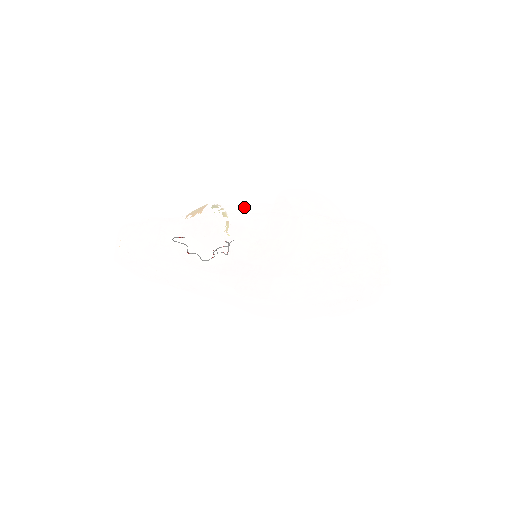
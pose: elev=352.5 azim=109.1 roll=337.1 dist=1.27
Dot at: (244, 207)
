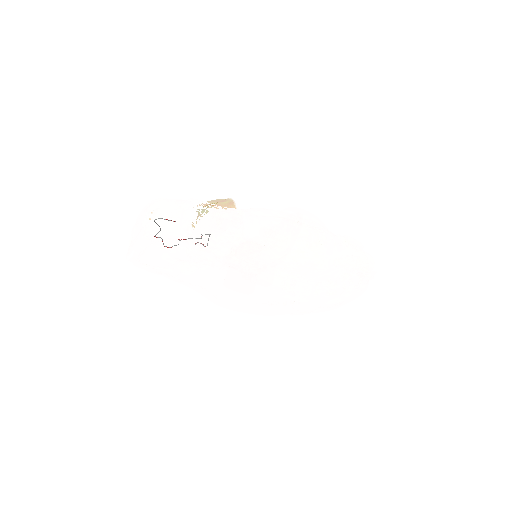
Dot at: (291, 216)
